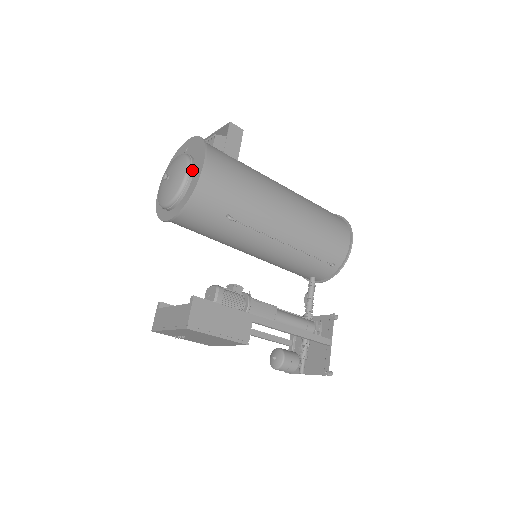
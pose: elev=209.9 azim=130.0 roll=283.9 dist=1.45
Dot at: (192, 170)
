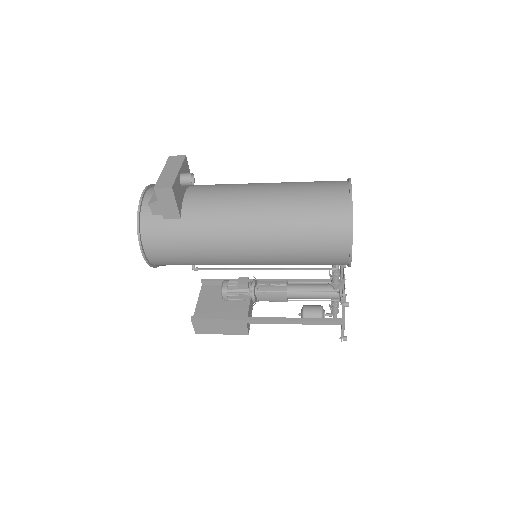
Dot at: occluded
